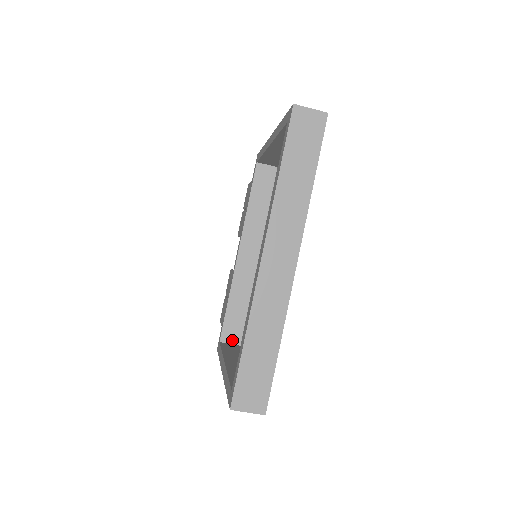
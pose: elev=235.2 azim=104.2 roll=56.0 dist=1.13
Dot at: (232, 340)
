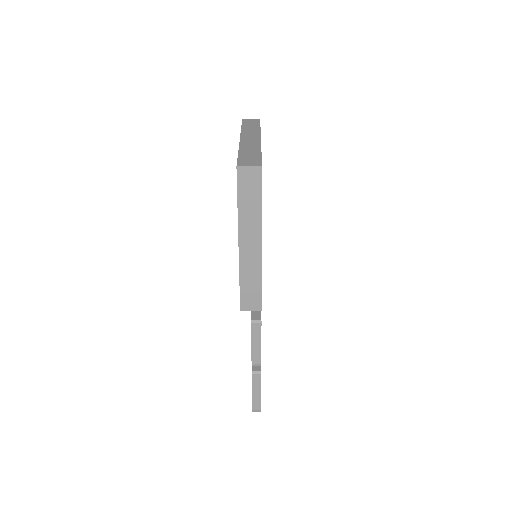
Dot at: occluded
